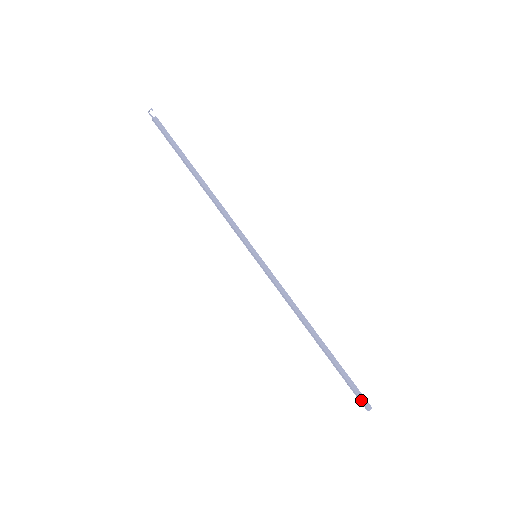
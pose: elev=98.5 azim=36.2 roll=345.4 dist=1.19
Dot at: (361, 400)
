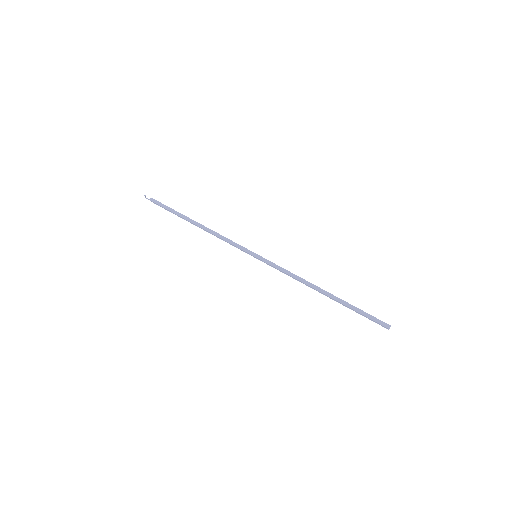
Dot at: (379, 324)
